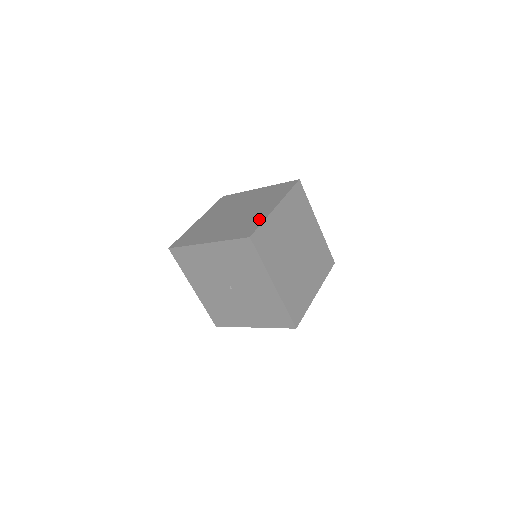
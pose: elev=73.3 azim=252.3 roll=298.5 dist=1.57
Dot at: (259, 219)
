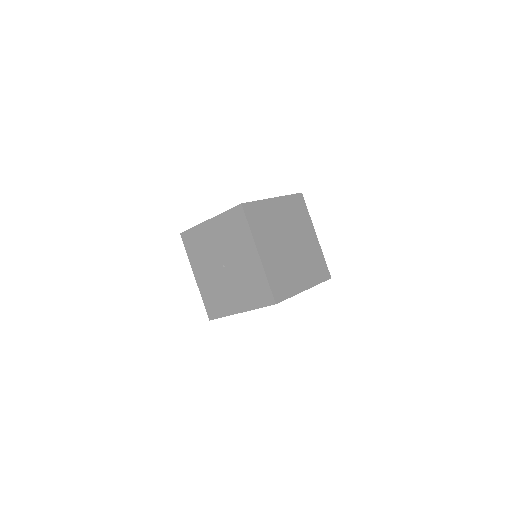
Dot at: occluded
